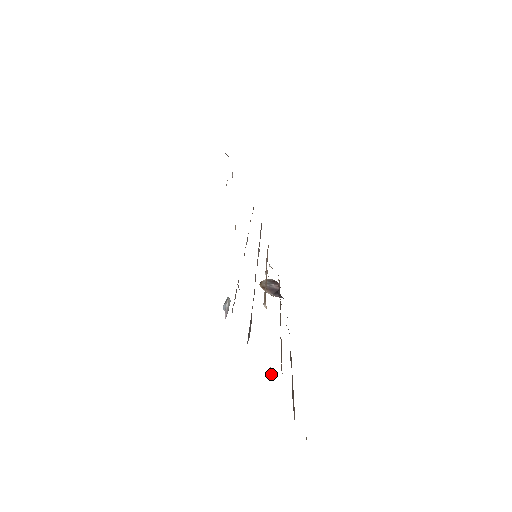
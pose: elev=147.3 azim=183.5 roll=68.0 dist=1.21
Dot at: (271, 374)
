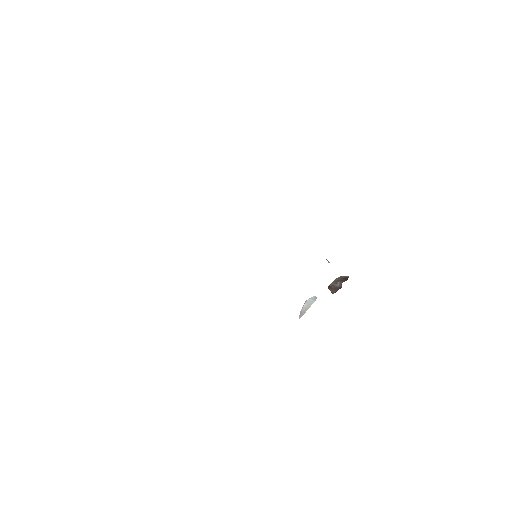
Dot at: occluded
